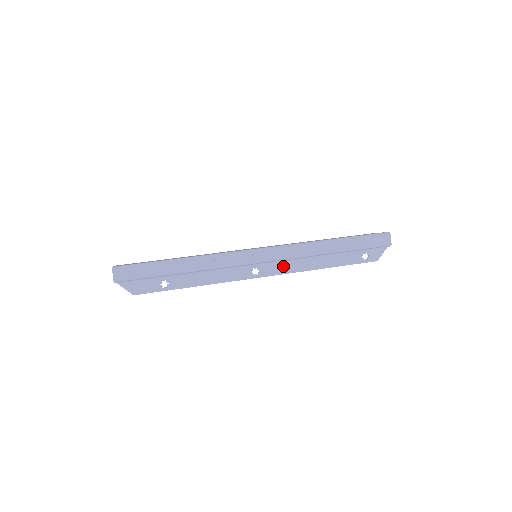
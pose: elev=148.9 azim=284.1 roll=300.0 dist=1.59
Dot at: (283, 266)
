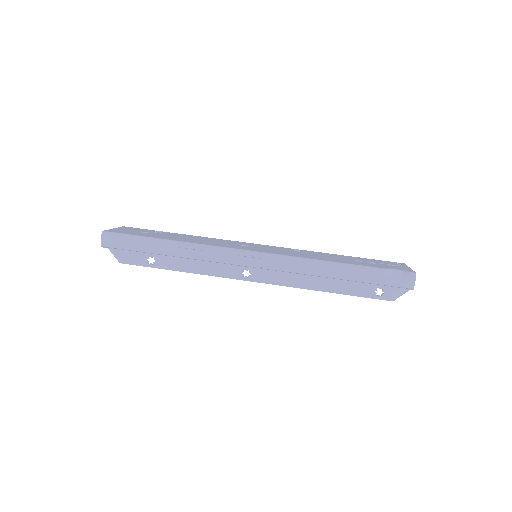
Dot at: (278, 276)
